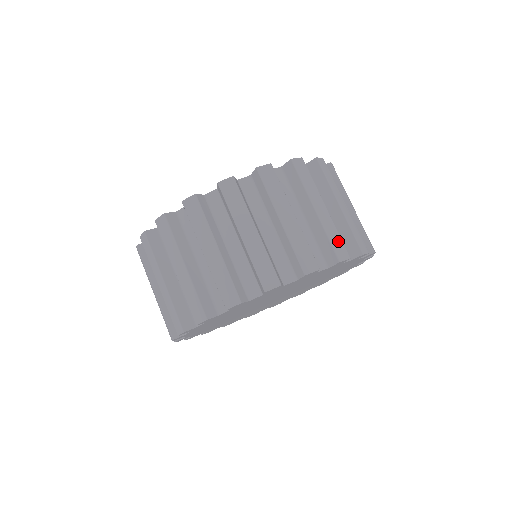
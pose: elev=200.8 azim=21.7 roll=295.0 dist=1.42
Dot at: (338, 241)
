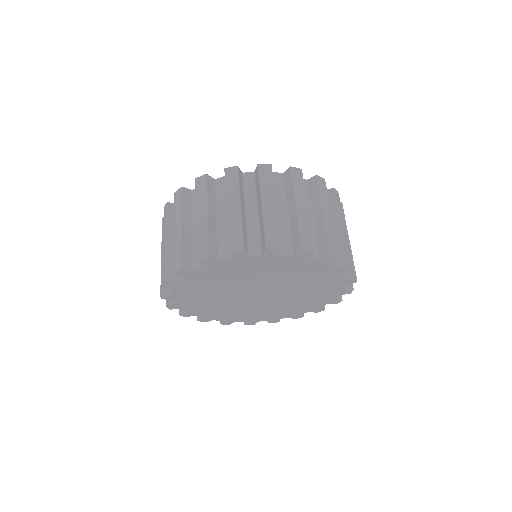
Dot at: (308, 235)
